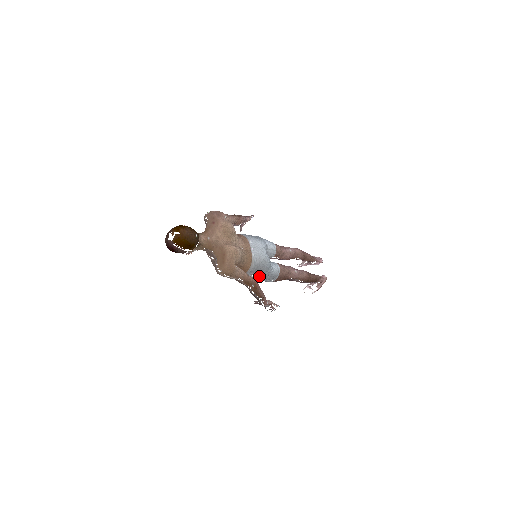
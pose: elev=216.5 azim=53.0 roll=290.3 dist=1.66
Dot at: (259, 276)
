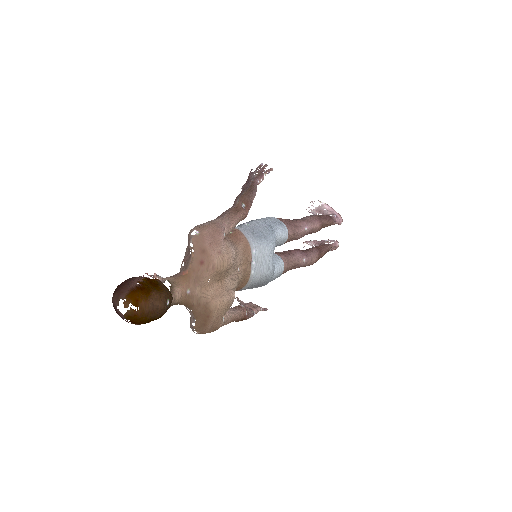
Dot at: occluded
